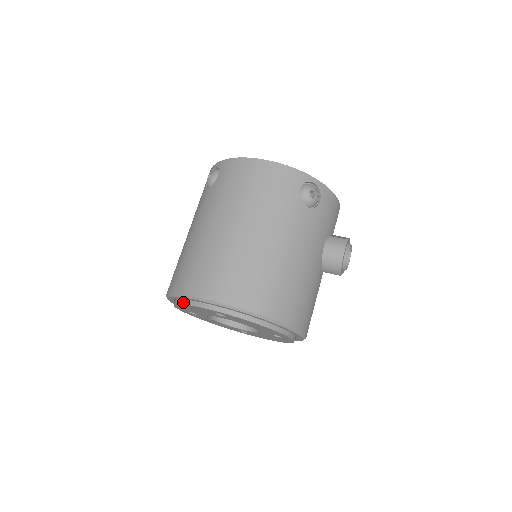
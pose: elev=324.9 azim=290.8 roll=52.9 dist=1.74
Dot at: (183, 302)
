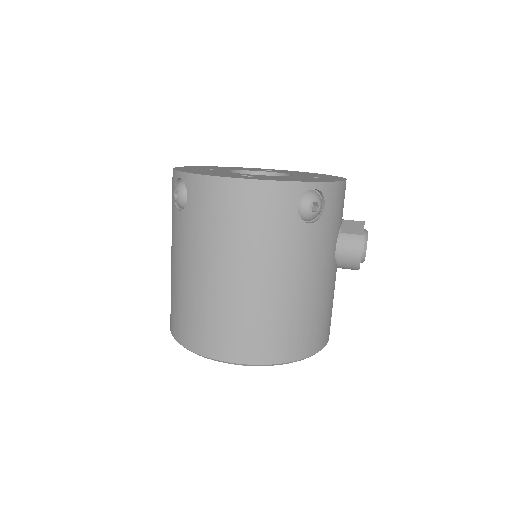
Dot at: occluded
